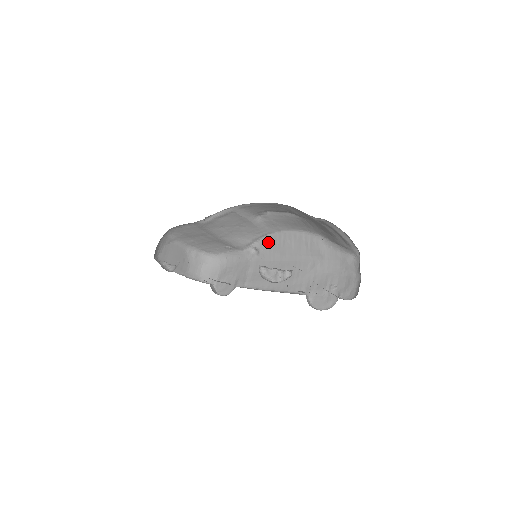
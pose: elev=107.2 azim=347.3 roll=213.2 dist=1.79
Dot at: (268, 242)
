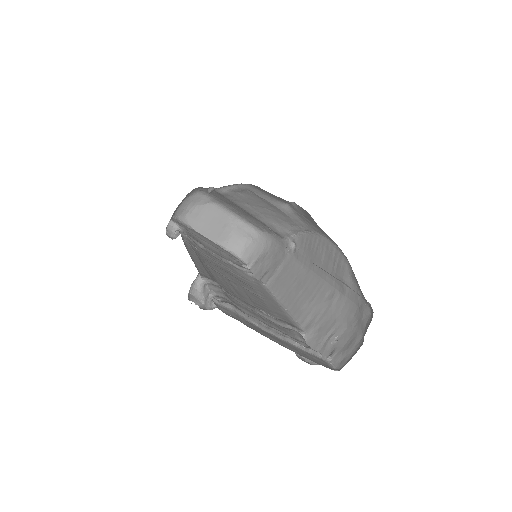
Dot at: (305, 240)
